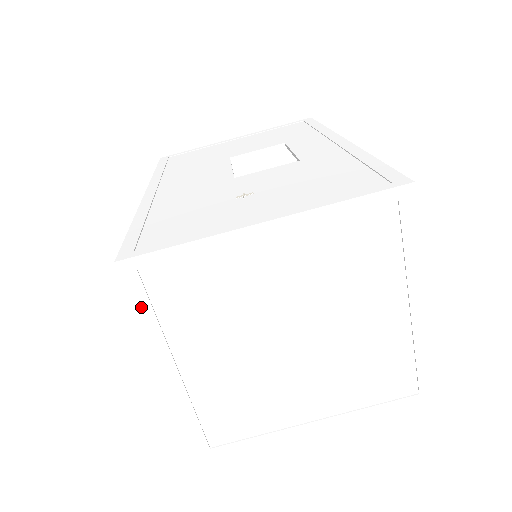
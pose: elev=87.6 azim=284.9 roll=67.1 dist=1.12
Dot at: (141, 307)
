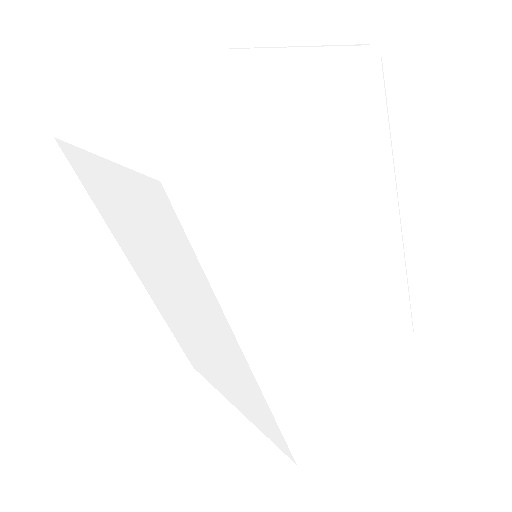
Dot at: (74, 140)
